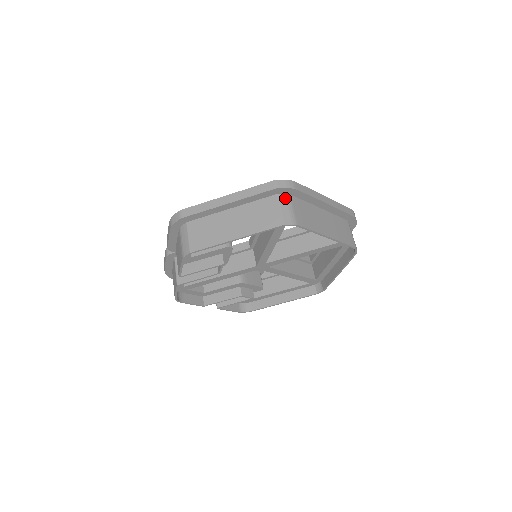
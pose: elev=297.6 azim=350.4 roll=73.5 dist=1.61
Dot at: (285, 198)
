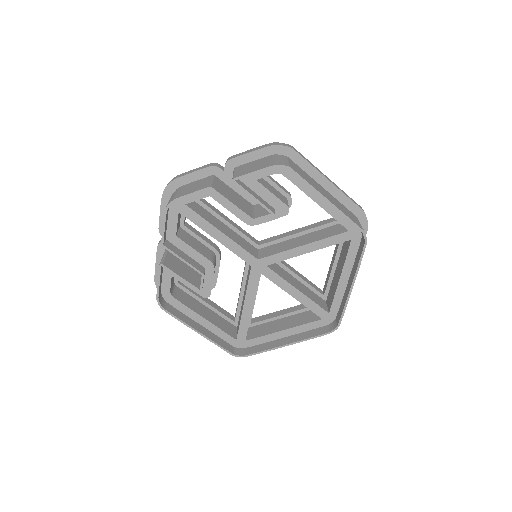
Dot at: occluded
